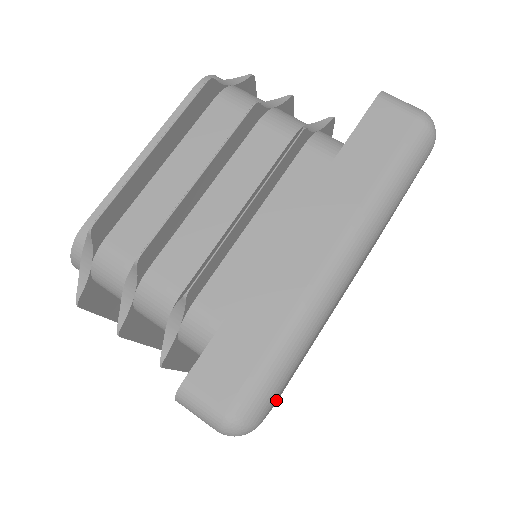
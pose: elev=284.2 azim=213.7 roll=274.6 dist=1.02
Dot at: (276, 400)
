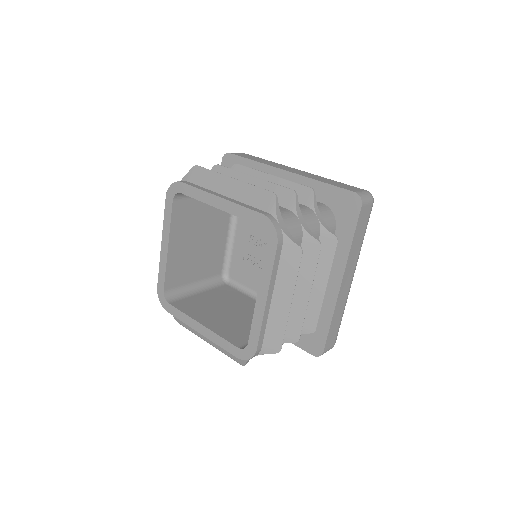
Dot at: occluded
